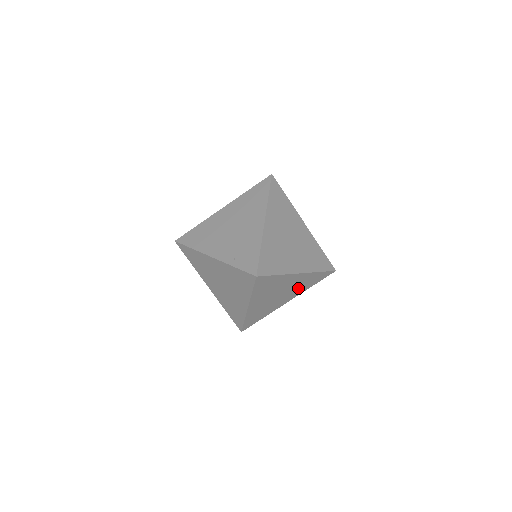
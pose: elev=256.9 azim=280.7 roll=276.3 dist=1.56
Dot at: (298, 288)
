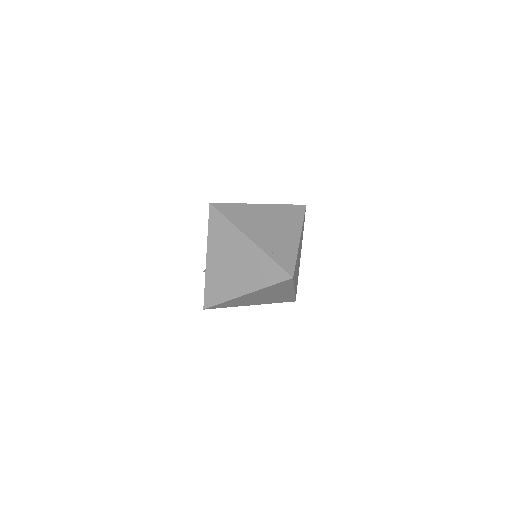
Dot at: (272, 299)
